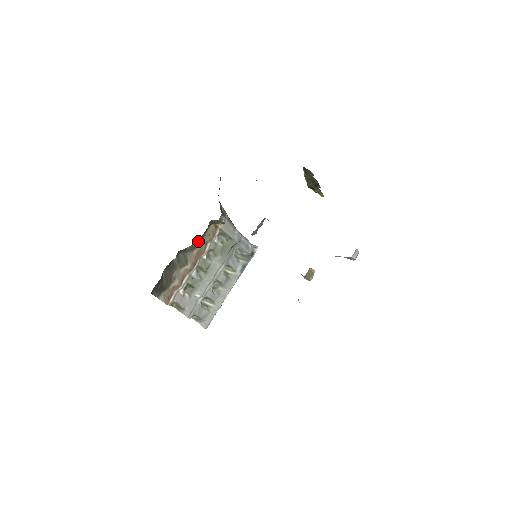
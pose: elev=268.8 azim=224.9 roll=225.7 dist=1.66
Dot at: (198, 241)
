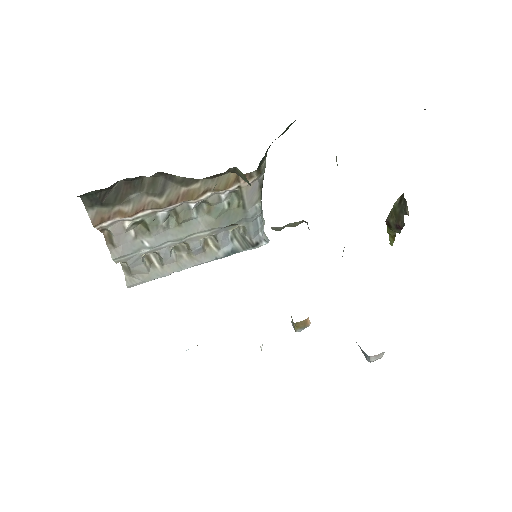
Dot at: (198, 179)
